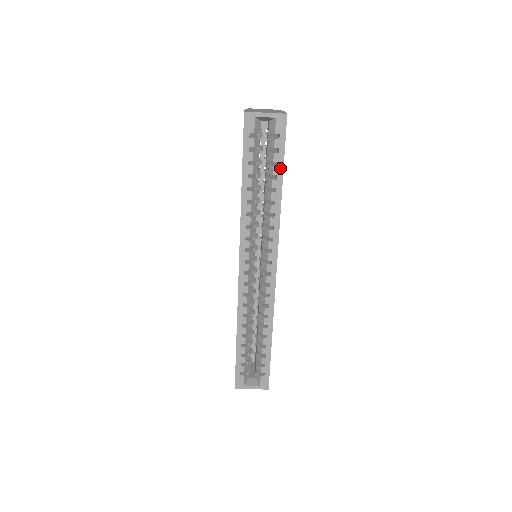
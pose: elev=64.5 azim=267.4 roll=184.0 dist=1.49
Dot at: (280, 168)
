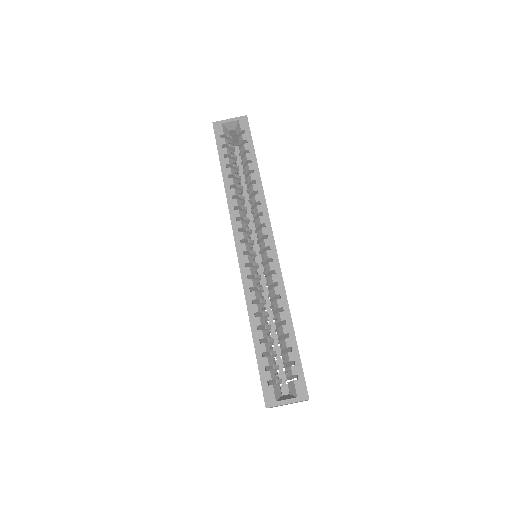
Dot at: (252, 153)
